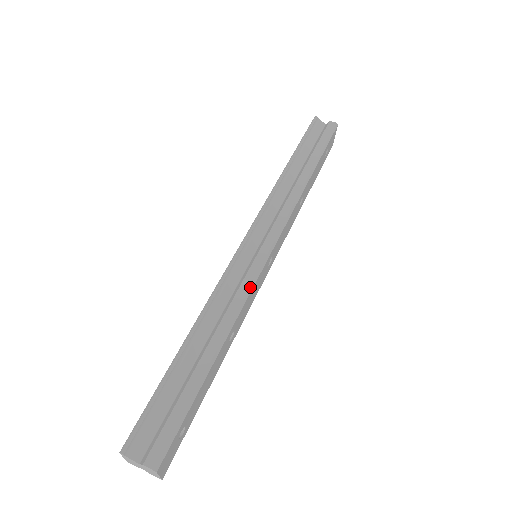
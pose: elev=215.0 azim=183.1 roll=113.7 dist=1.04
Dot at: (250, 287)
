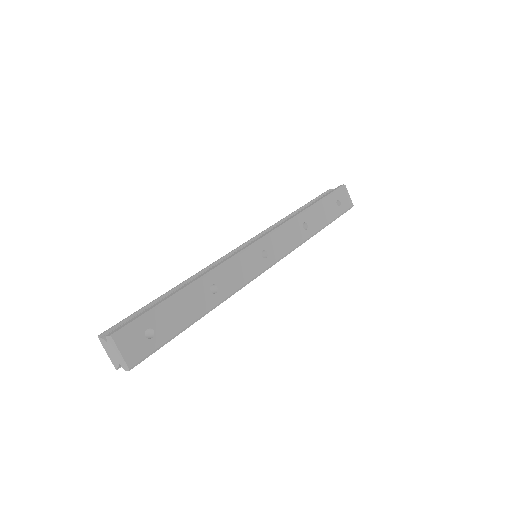
Dot at: (232, 257)
